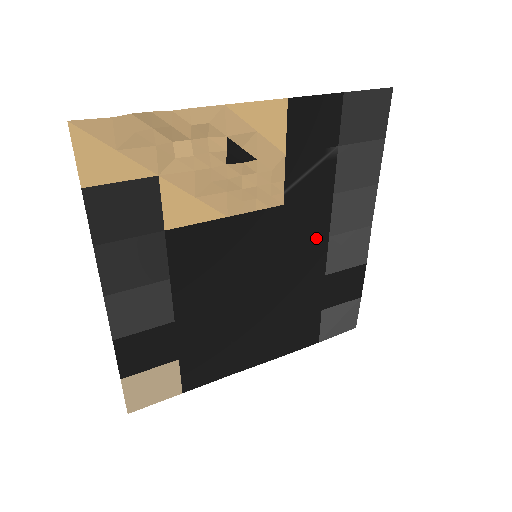
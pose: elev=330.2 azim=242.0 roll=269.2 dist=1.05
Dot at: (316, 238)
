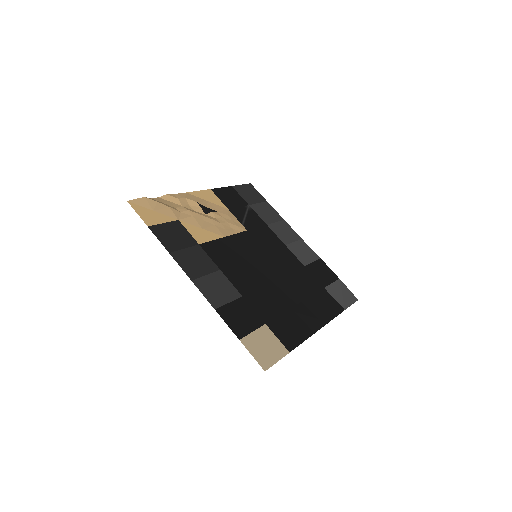
Dot at: (279, 246)
